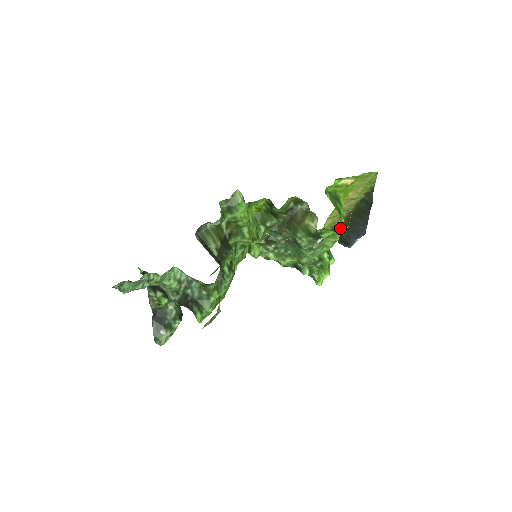
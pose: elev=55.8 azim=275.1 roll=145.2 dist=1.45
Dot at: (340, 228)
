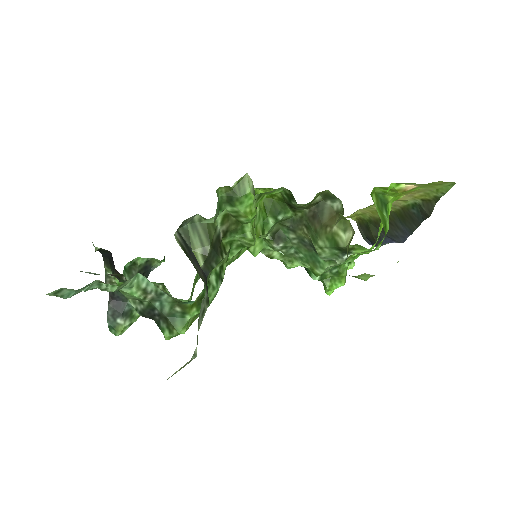
Dot at: occluded
